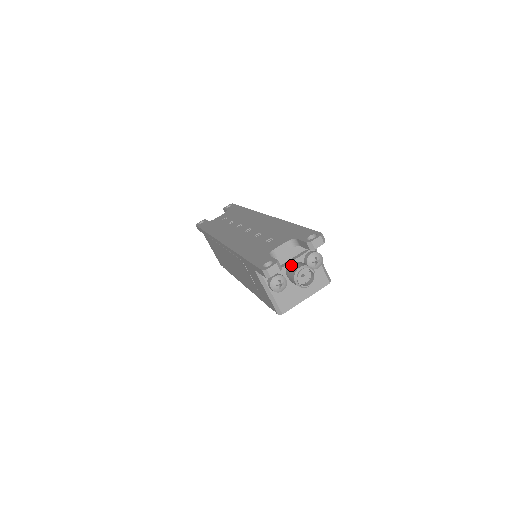
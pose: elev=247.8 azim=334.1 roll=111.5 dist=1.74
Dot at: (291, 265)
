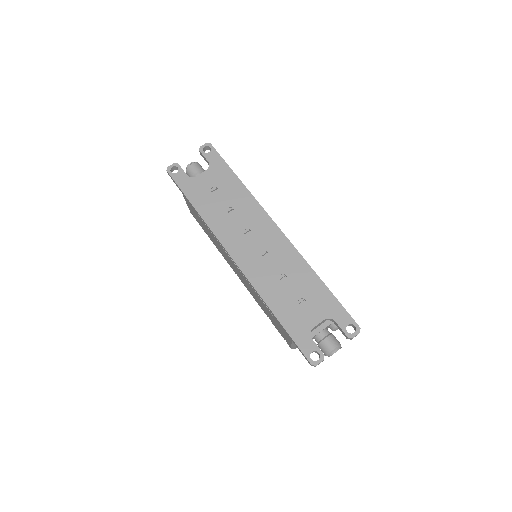
Dot at: (324, 339)
